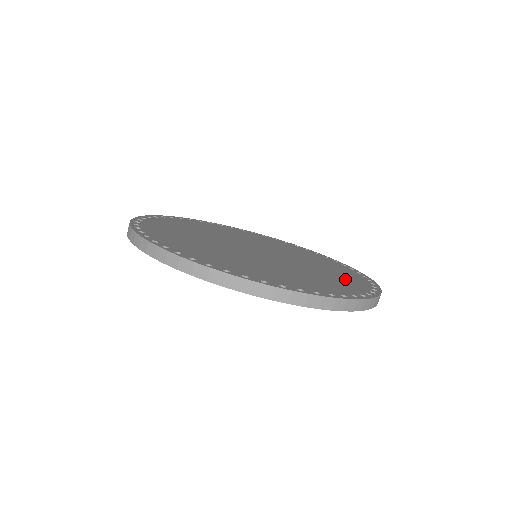
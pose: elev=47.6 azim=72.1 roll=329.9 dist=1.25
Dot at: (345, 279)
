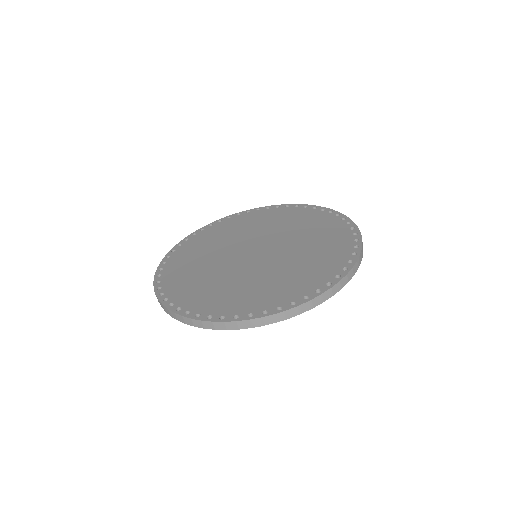
Dot at: (311, 273)
